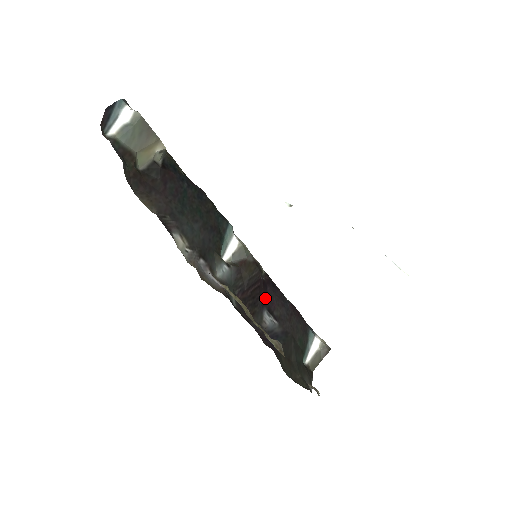
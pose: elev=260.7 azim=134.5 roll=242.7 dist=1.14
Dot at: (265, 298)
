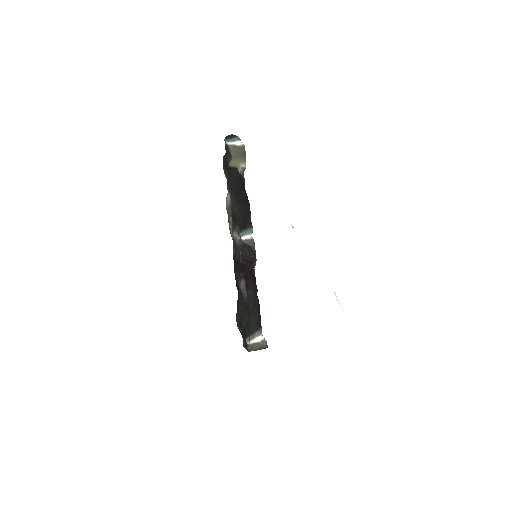
Dot at: (248, 278)
